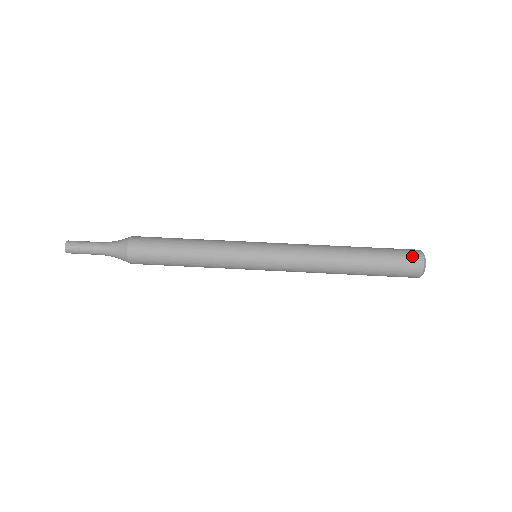
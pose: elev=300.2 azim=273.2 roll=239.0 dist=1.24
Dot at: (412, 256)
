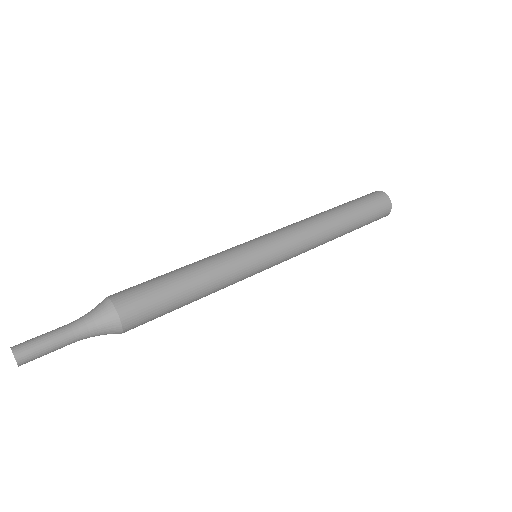
Dot at: (371, 193)
